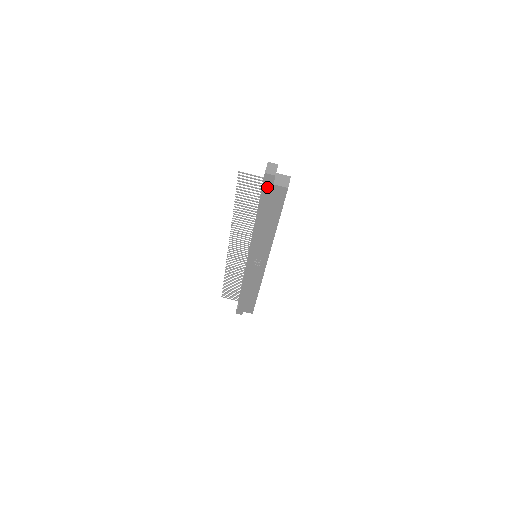
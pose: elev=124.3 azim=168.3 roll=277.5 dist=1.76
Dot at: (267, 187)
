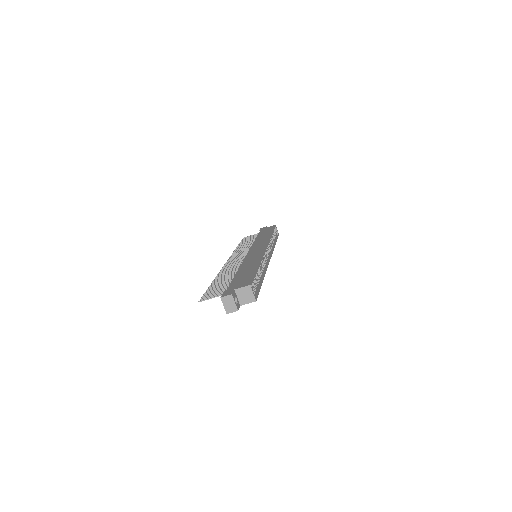
Dot at: occluded
